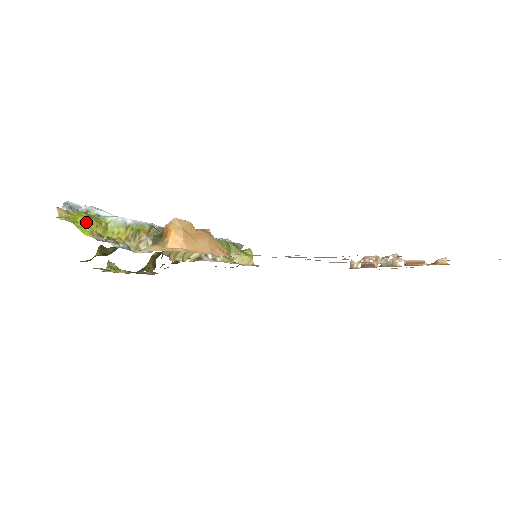
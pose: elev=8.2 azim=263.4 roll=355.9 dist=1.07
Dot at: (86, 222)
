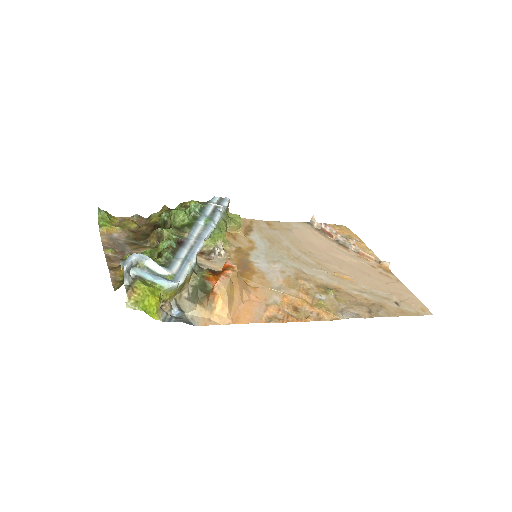
Dot at: (152, 303)
